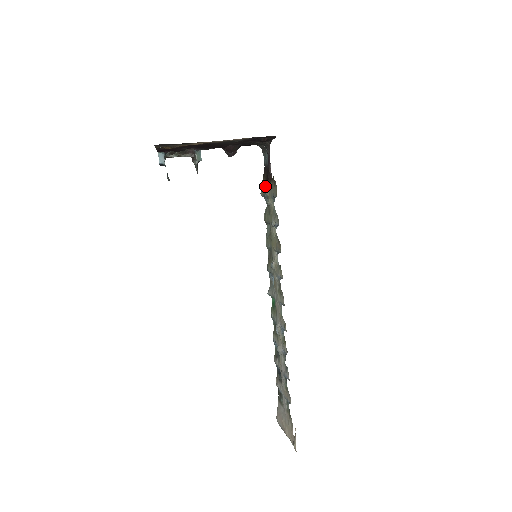
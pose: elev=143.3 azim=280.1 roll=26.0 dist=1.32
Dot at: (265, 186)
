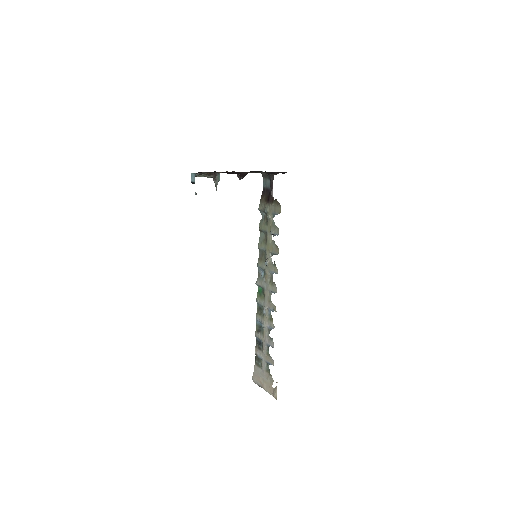
Dot at: (265, 204)
